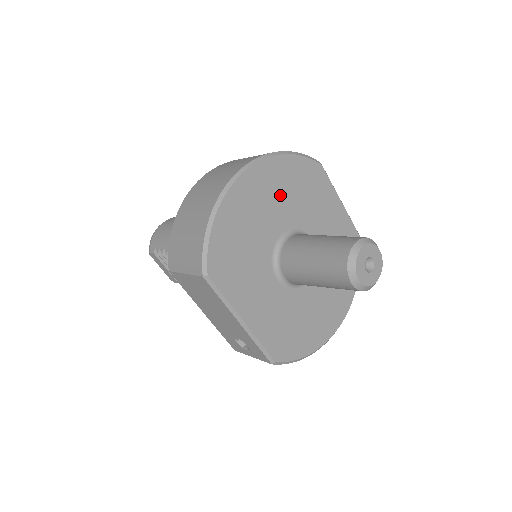
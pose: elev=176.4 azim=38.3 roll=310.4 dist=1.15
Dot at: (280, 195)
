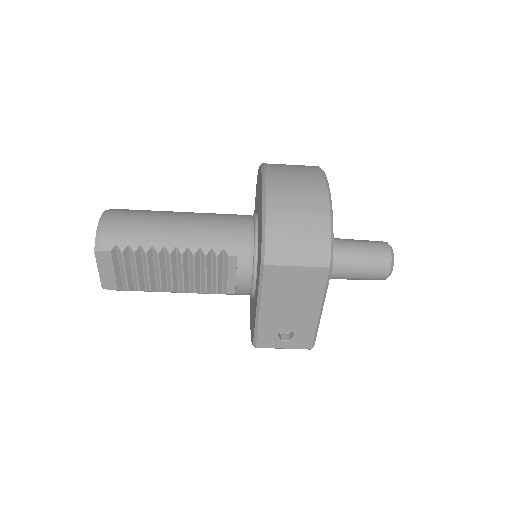
Dot at: occluded
